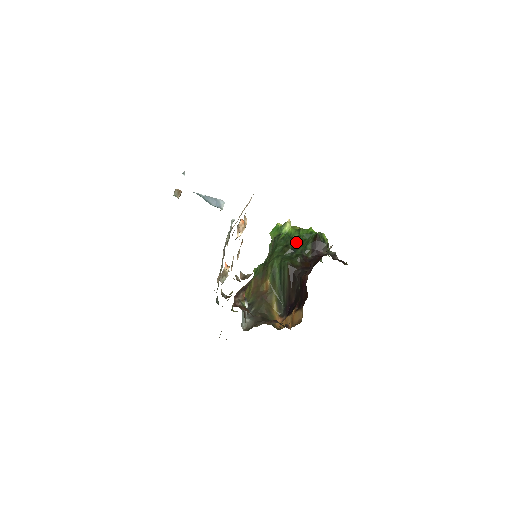
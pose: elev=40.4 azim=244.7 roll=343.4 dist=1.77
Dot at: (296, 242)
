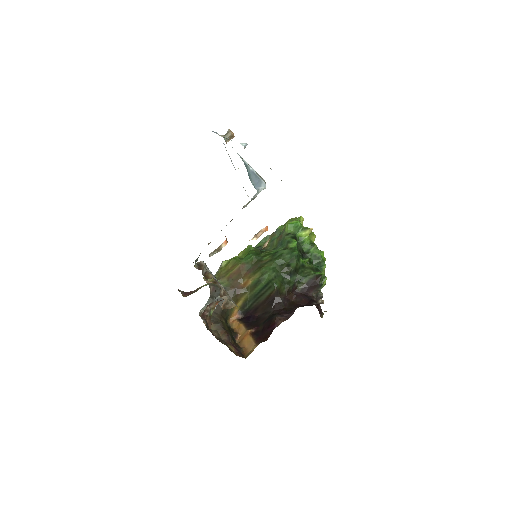
Dot at: (299, 264)
